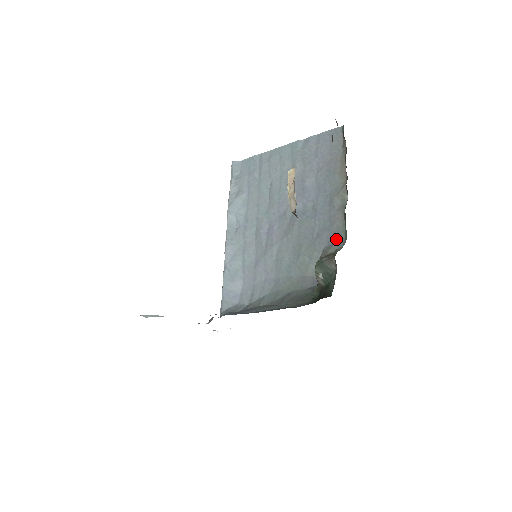
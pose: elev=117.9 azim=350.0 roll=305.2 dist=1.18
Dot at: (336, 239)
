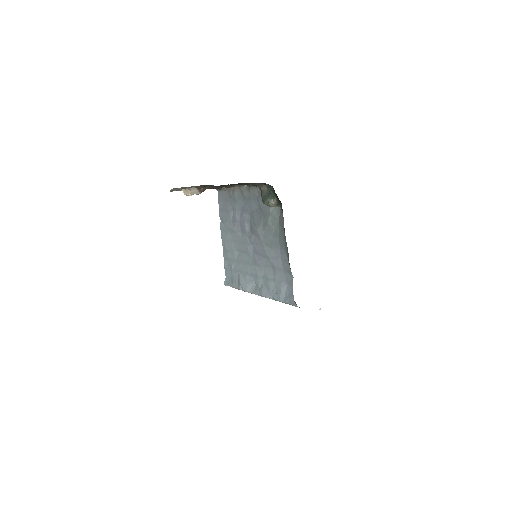
Dot at: occluded
